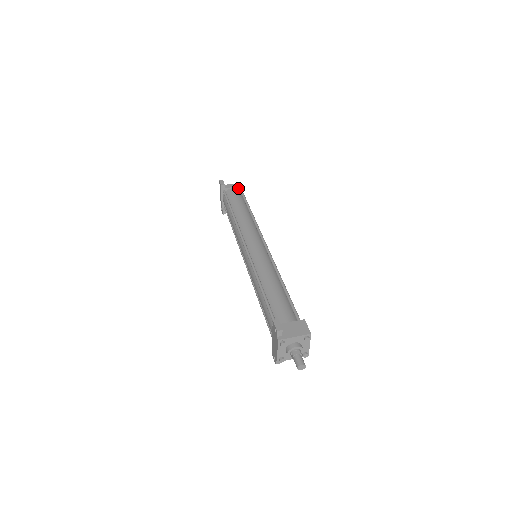
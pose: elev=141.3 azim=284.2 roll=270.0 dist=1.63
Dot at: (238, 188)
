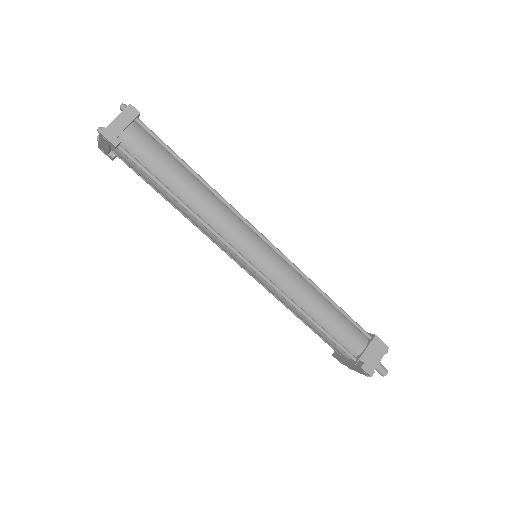
Dot at: (132, 121)
